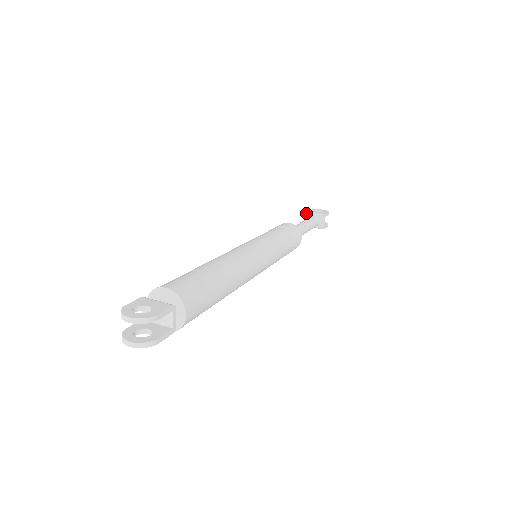
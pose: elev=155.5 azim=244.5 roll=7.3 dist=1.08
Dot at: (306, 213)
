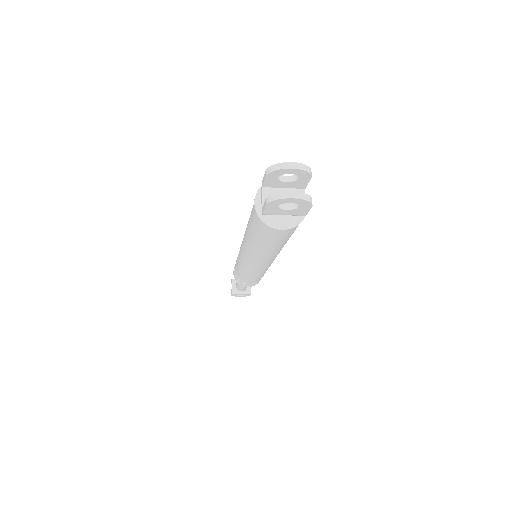
Dot at: (232, 279)
